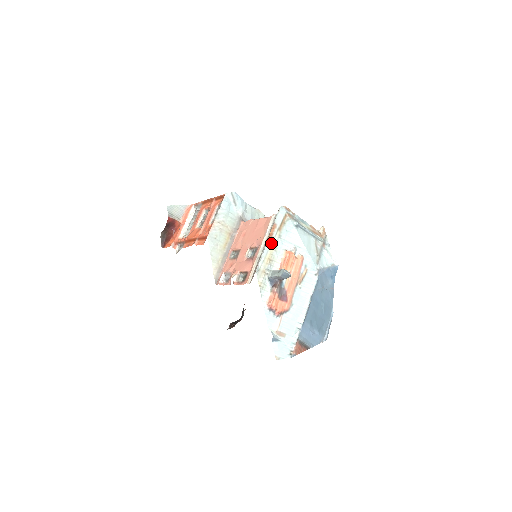
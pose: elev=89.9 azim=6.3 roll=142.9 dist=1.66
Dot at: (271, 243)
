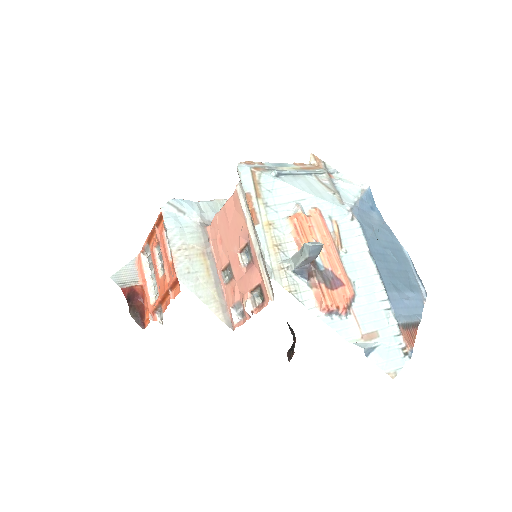
Dot at: (261, 222)
